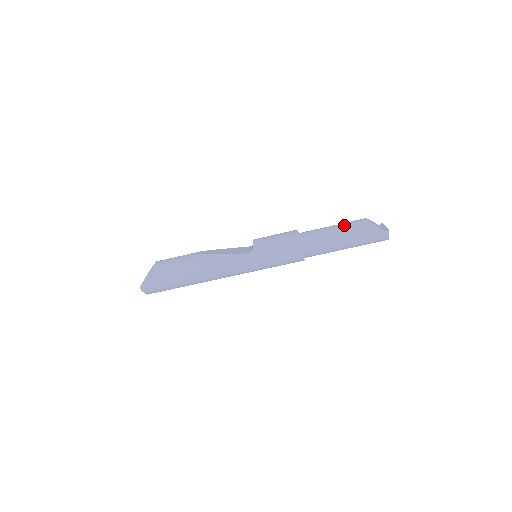
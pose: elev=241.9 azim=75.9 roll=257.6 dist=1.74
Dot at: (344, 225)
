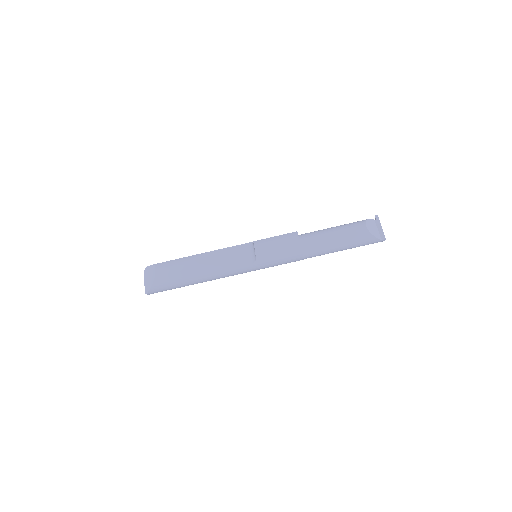
Dot at: (345, 235)
